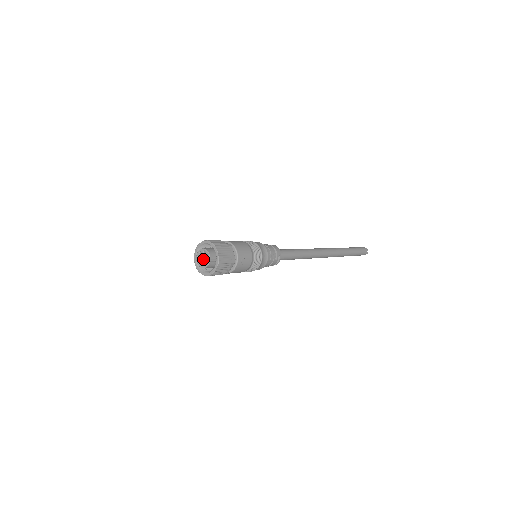
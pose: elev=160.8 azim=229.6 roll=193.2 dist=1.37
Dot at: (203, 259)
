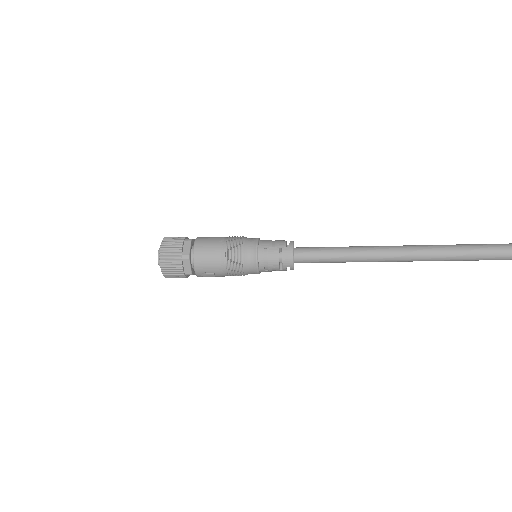
Dot at: occluded
